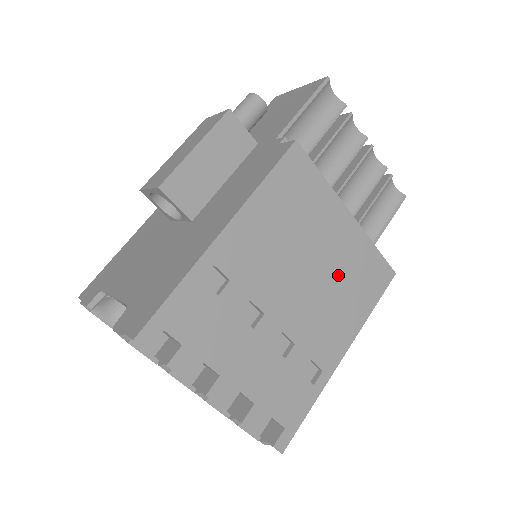
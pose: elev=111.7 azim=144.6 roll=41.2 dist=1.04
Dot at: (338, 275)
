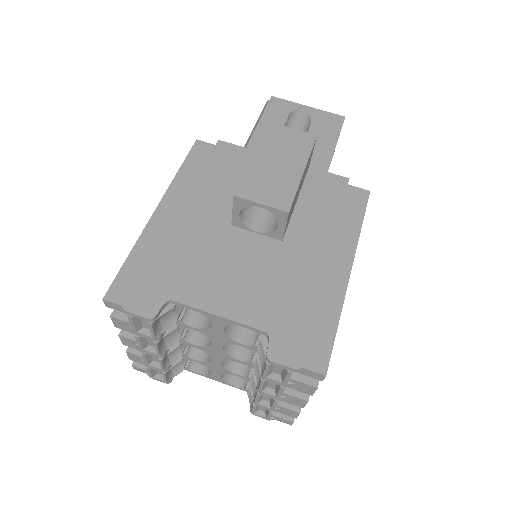
Dot at: occluded
